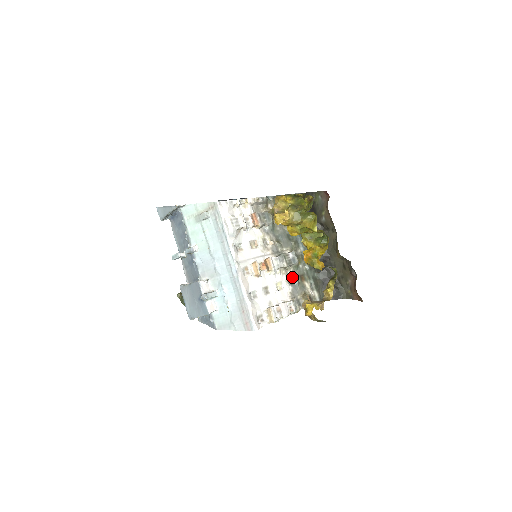
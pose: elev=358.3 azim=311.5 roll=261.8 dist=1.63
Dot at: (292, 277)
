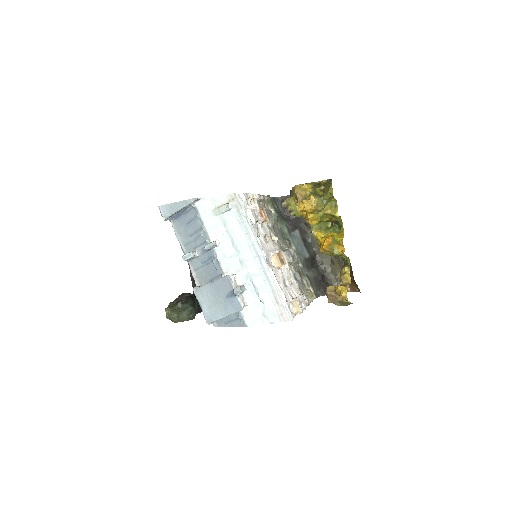
Dot at: (295, 273)
